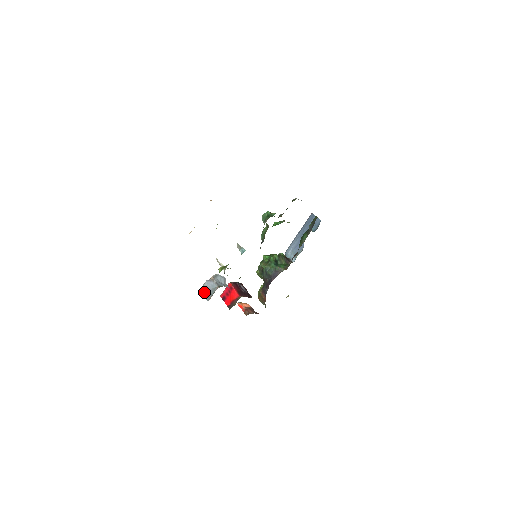
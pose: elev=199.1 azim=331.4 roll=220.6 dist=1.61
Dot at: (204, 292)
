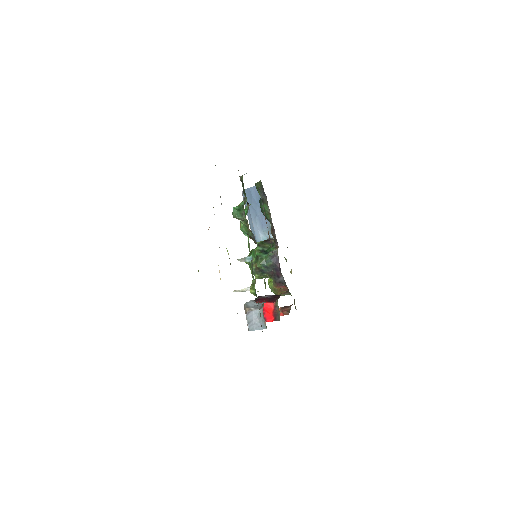
Dot at: (254, 327)
